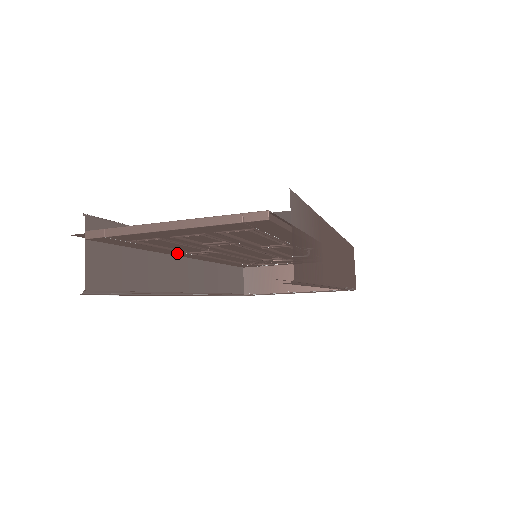
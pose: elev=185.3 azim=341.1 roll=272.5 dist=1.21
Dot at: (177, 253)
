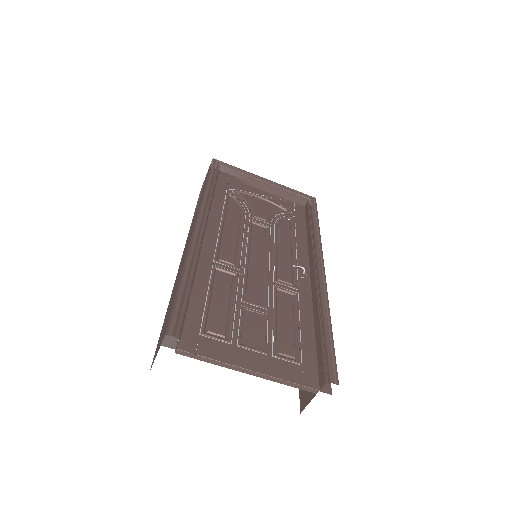
Dot at: occluded
